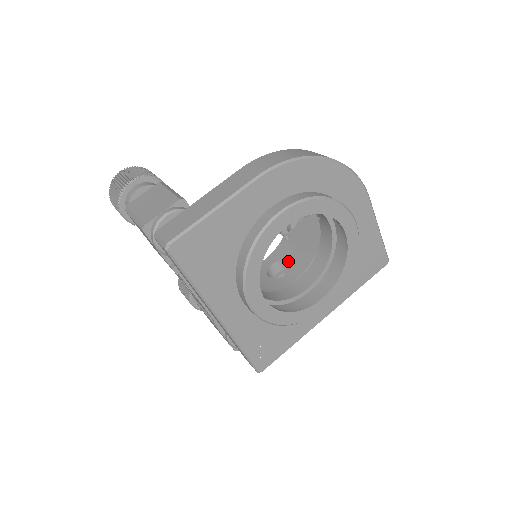
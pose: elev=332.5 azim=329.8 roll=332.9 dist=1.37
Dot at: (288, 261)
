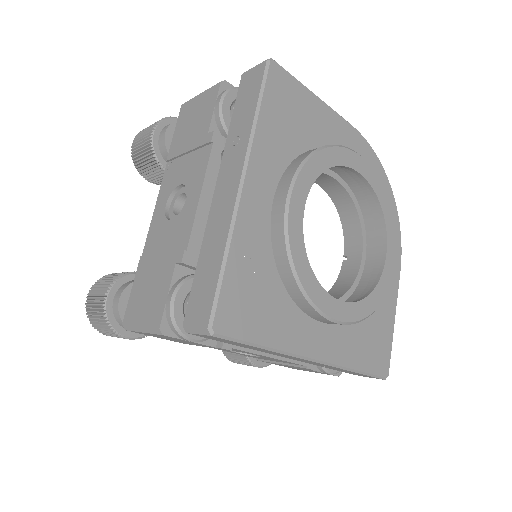
Dot at: occluded
